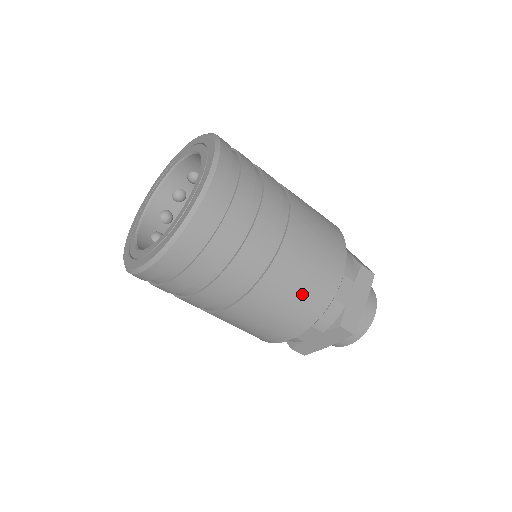
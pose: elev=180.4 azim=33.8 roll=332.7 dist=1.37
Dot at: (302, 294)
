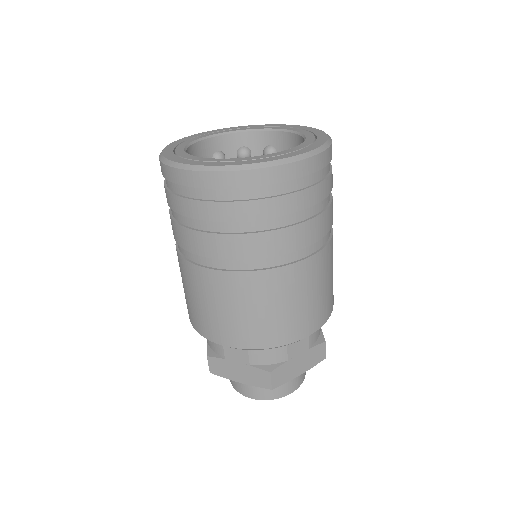
Dot at: (197, 306)
